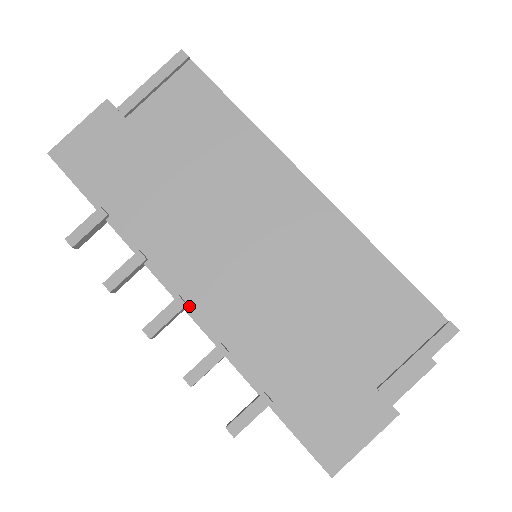
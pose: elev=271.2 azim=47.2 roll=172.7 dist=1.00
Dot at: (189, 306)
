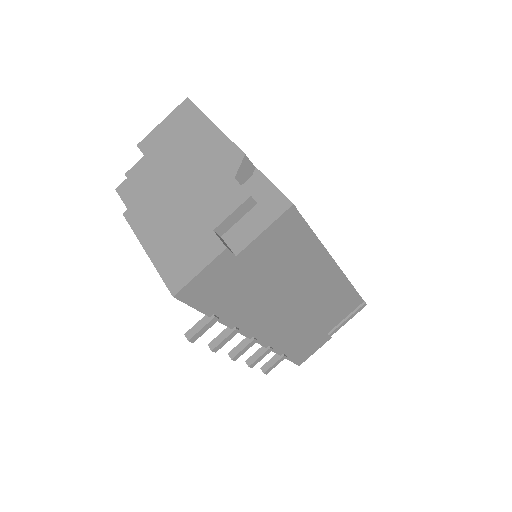
Dot at: (257, 339)
